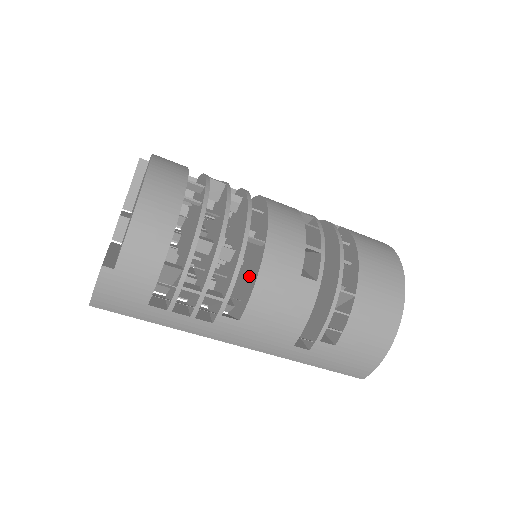
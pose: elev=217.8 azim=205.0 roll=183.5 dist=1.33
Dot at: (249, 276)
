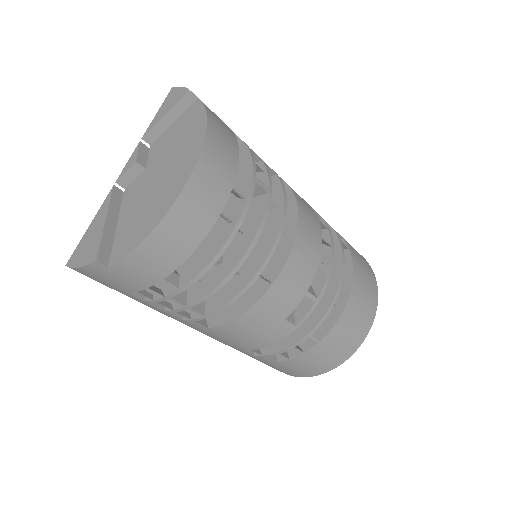
Dot at: occluded
